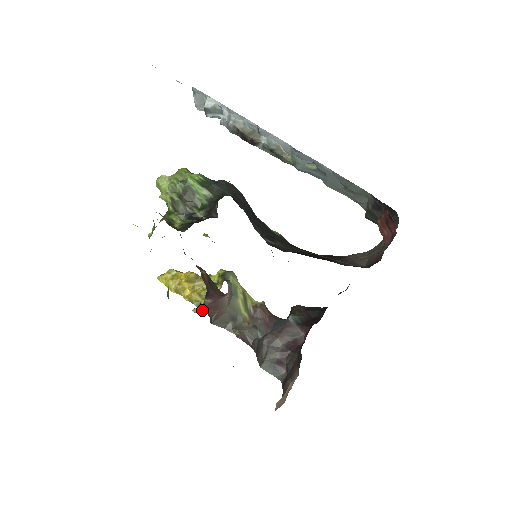
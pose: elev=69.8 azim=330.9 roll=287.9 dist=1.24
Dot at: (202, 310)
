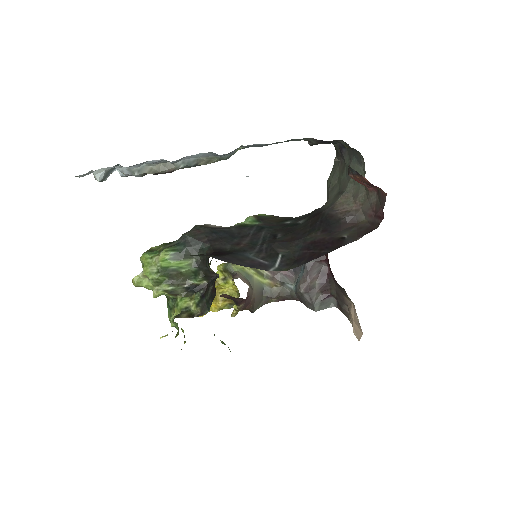
Dot at: (238, 311)
